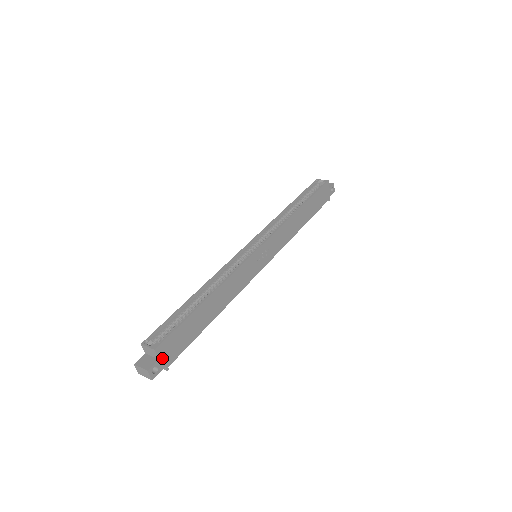
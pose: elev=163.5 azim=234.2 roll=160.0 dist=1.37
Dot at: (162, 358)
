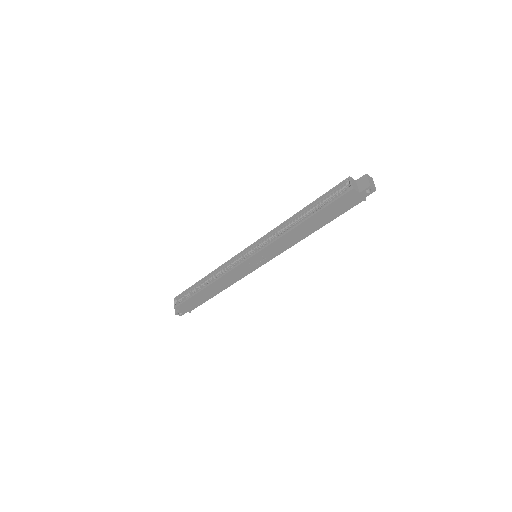
Dot at: (182, 310)
